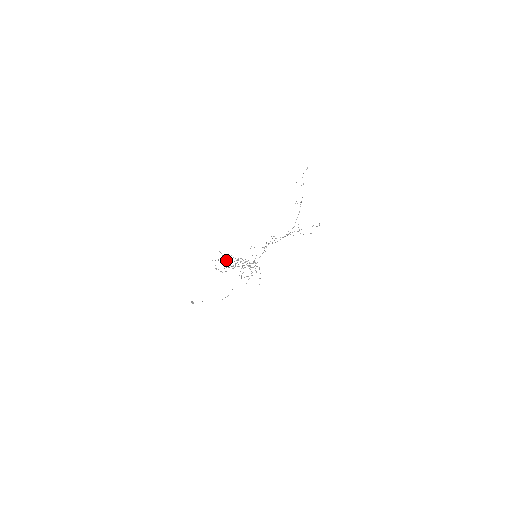
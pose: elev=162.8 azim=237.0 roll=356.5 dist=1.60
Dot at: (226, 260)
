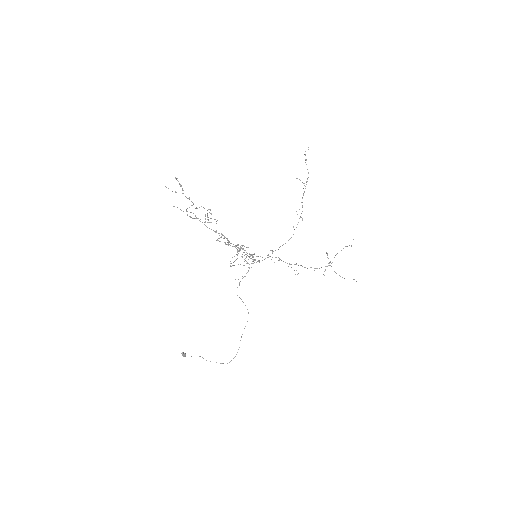
Dot at: (188, 198)
